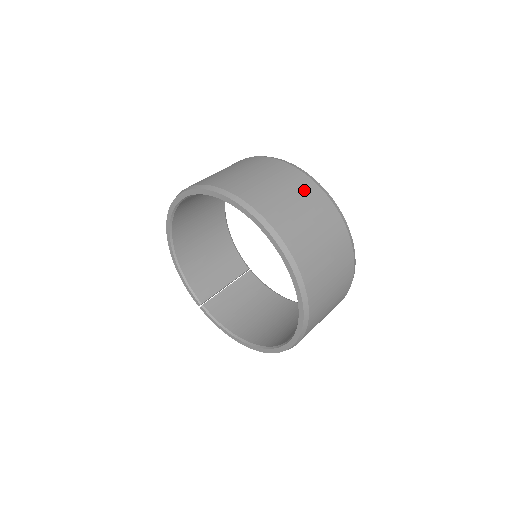
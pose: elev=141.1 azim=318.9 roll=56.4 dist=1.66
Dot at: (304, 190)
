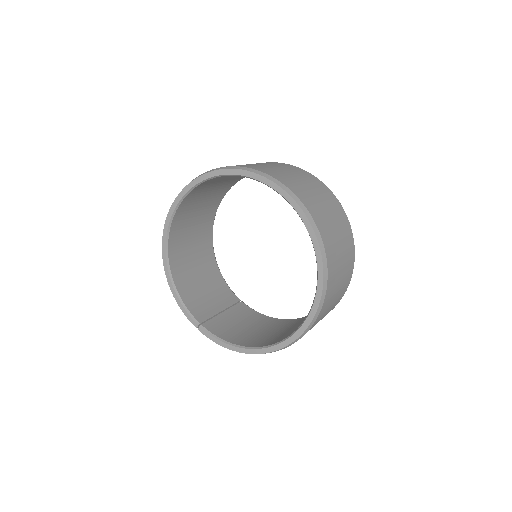
Dot at: (299, 172)
